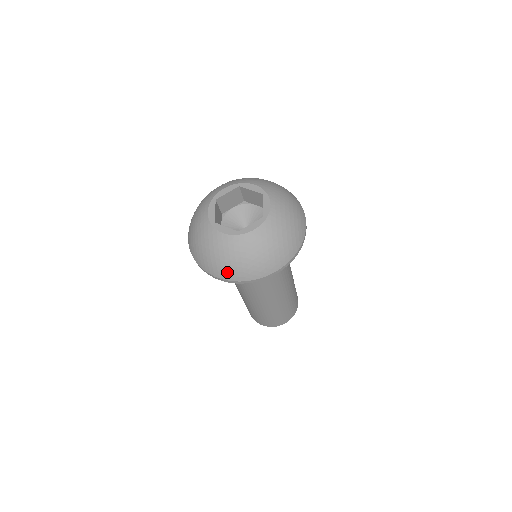
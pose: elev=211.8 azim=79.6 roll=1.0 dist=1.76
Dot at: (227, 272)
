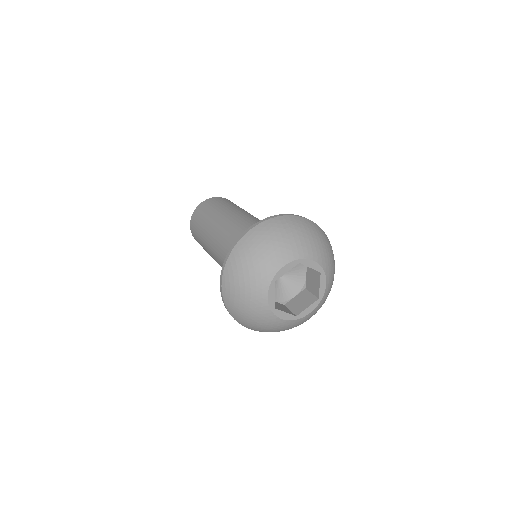
Dot at: occluded
